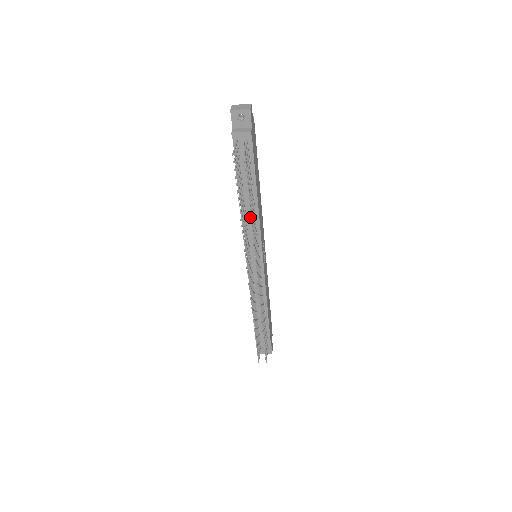
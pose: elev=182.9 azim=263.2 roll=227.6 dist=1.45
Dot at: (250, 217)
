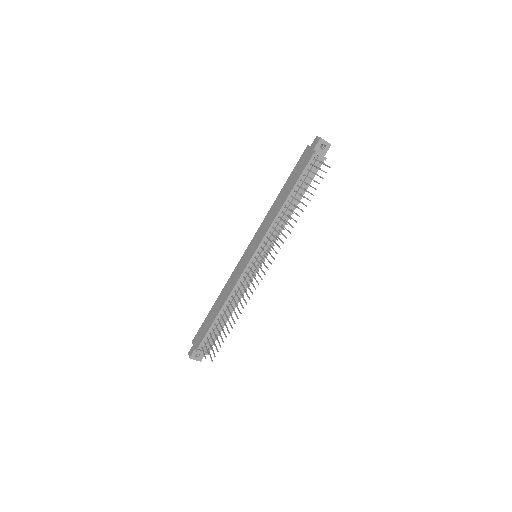
Dot at: (283, 219)
